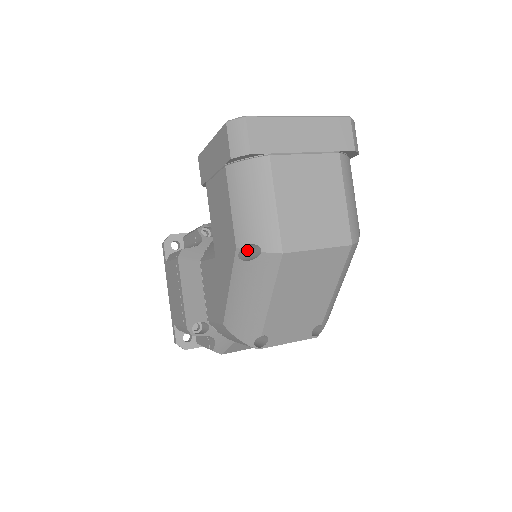
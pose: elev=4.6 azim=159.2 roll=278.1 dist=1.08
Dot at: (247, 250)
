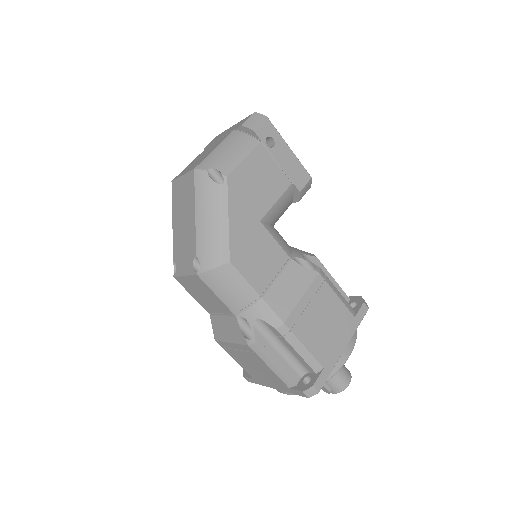
Dot at: occluded
